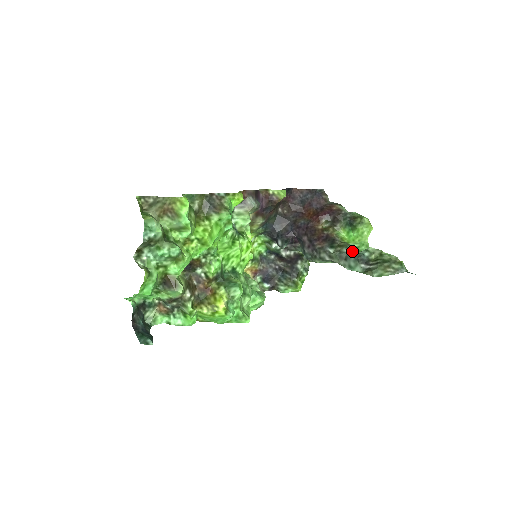
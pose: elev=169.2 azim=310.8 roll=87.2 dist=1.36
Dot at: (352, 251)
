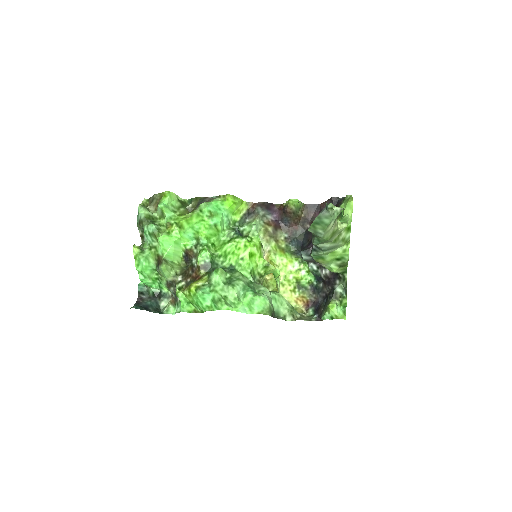
Dot at: occluded
